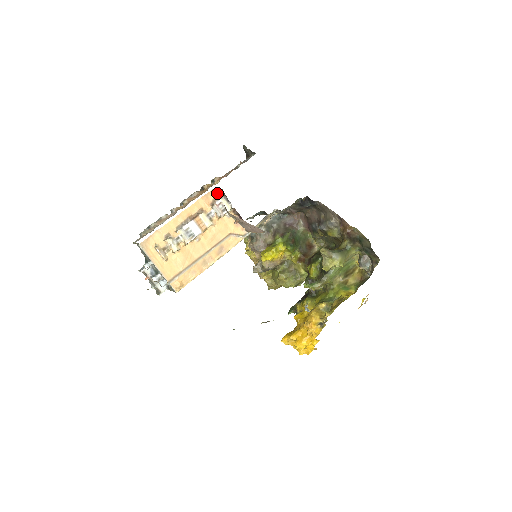
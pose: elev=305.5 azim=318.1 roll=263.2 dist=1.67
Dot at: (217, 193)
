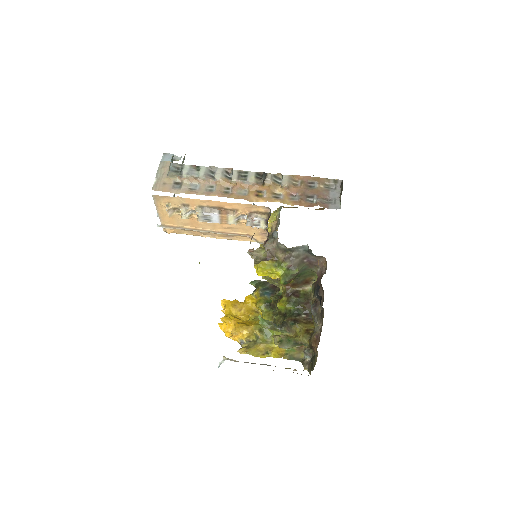
Dot at: (264, 210)
